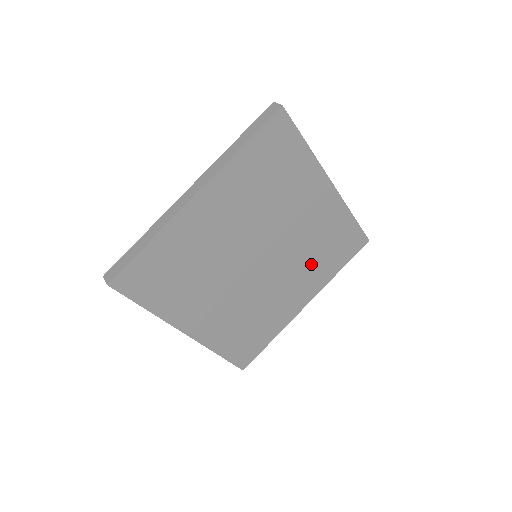
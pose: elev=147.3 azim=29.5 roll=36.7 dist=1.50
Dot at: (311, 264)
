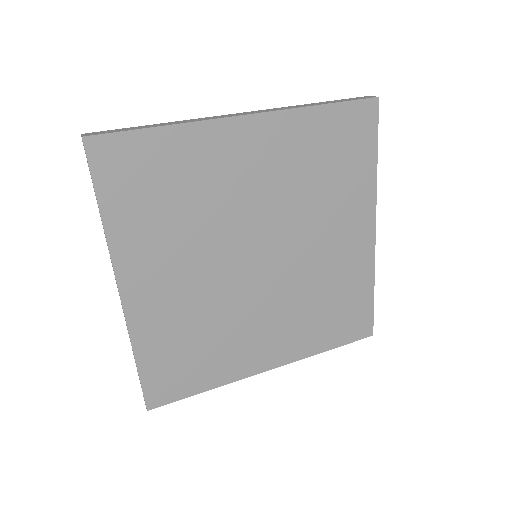
Dot at: (329, 198)
